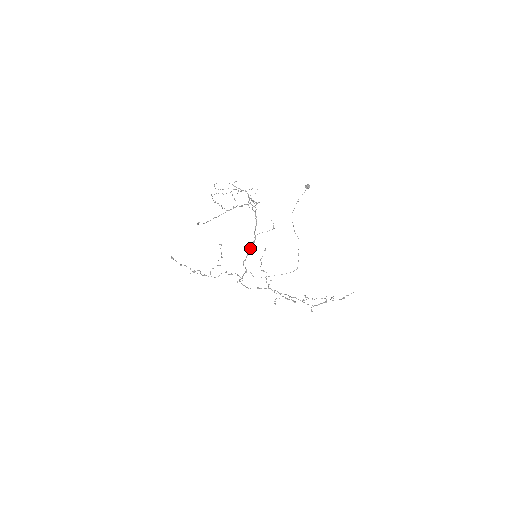
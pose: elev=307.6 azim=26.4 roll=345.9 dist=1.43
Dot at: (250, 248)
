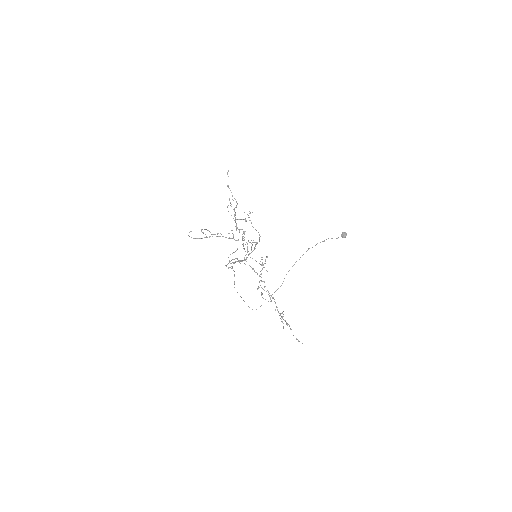
Dot at: (240, 260)
